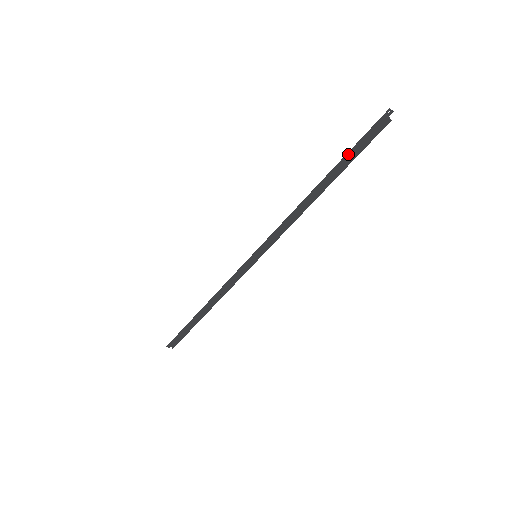
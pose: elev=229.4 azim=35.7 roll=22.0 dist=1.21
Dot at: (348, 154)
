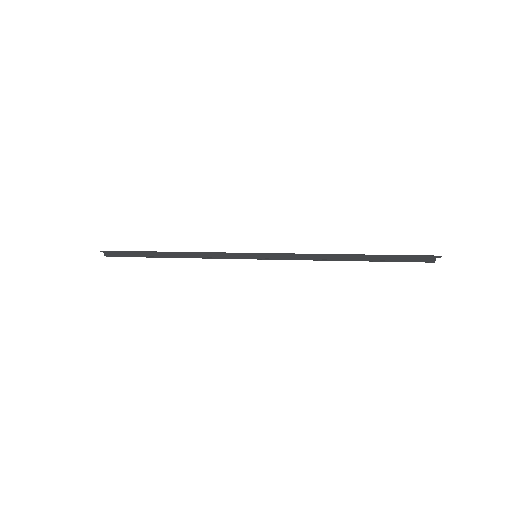
Dot at: (390, 257)
